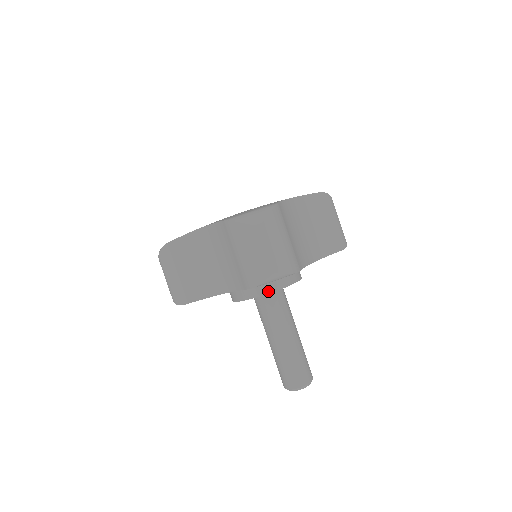
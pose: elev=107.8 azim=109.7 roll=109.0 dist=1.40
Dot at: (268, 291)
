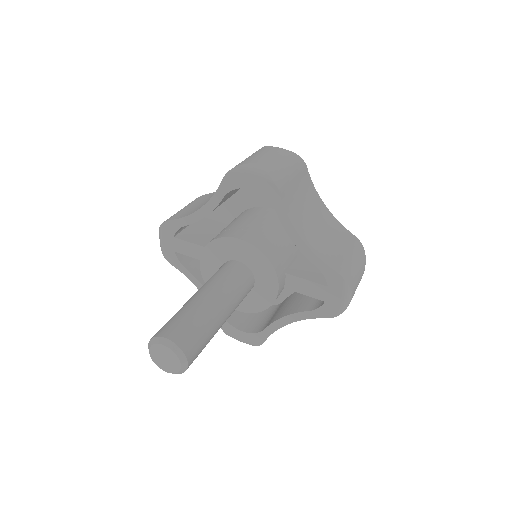
Dot at: (237, 236)
